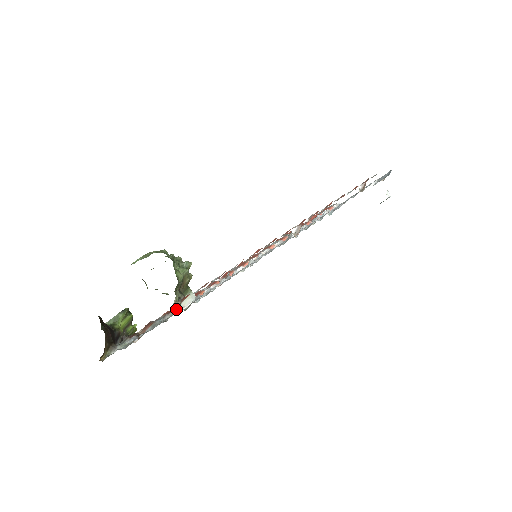
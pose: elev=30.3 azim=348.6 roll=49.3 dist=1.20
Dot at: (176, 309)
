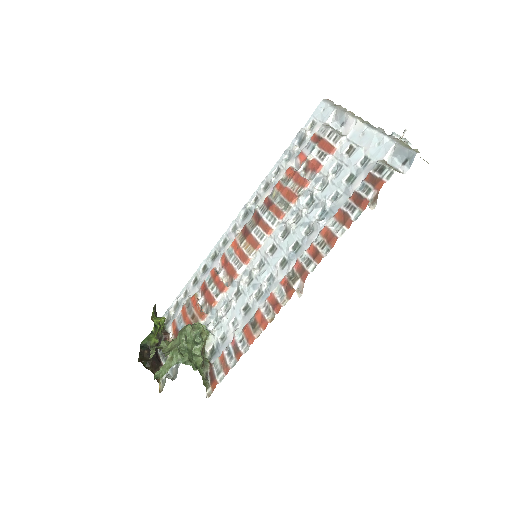
Dot at: occluded
